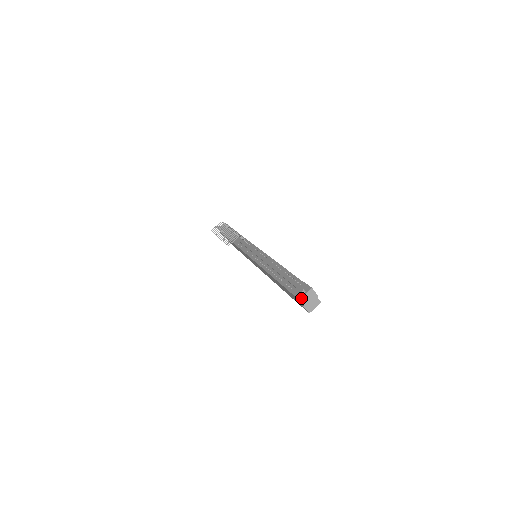
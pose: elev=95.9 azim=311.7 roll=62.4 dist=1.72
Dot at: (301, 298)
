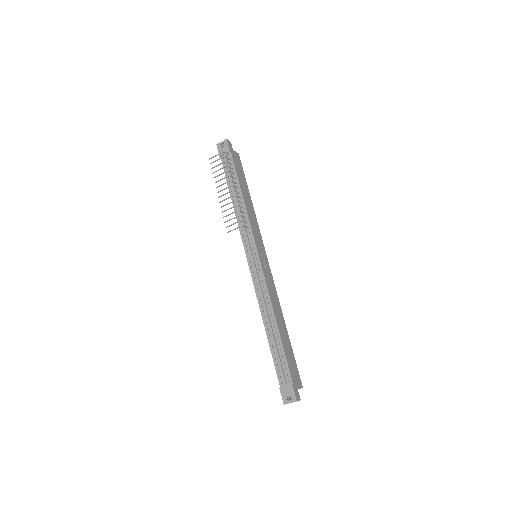
Dot at: occluded
